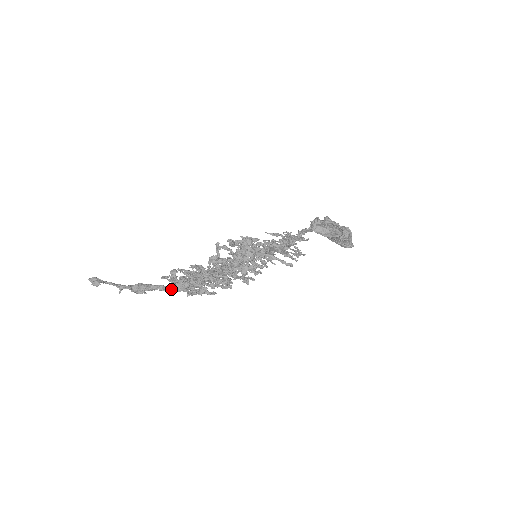
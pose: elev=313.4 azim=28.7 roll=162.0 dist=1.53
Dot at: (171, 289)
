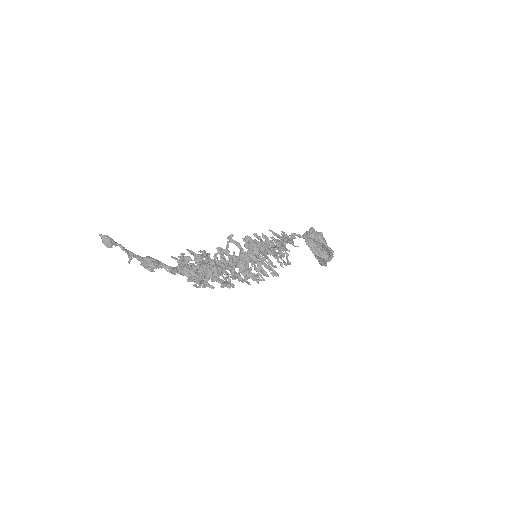
Dot at: (177, 271)
